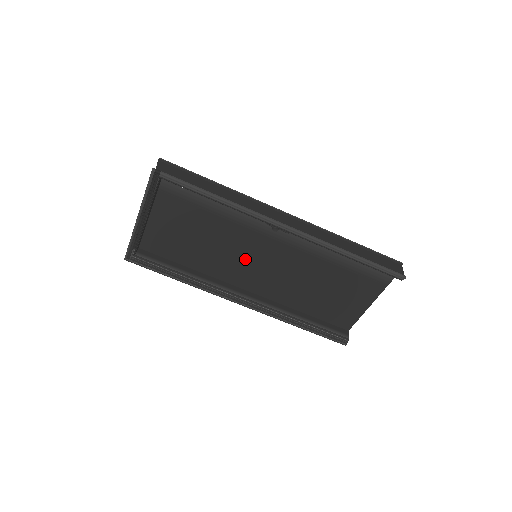
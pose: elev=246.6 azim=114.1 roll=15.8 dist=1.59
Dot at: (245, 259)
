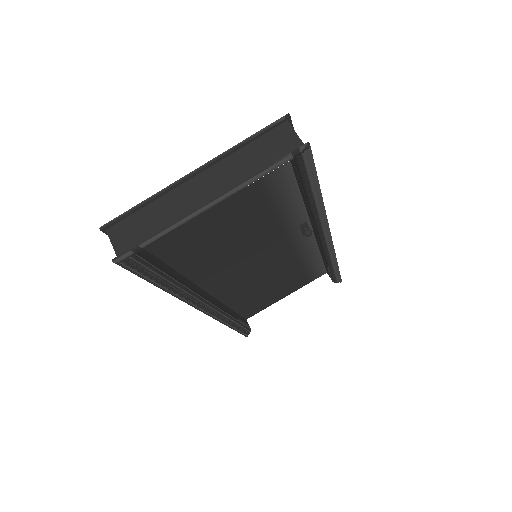
Dot at: (241, 258)
